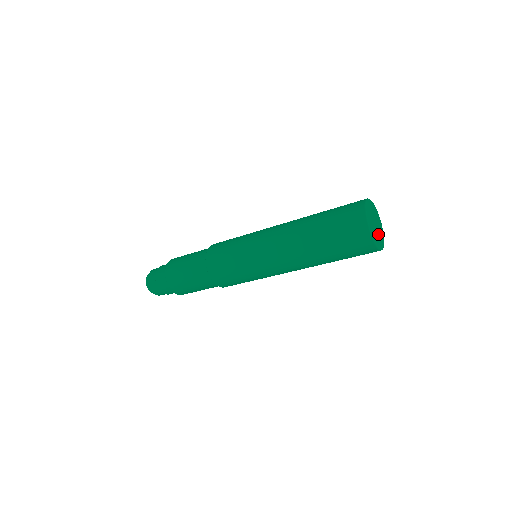
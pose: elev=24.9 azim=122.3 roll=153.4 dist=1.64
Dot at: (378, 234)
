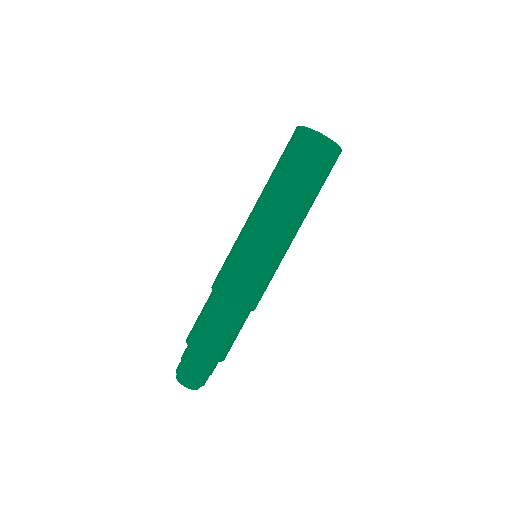
Dot at: occluded
